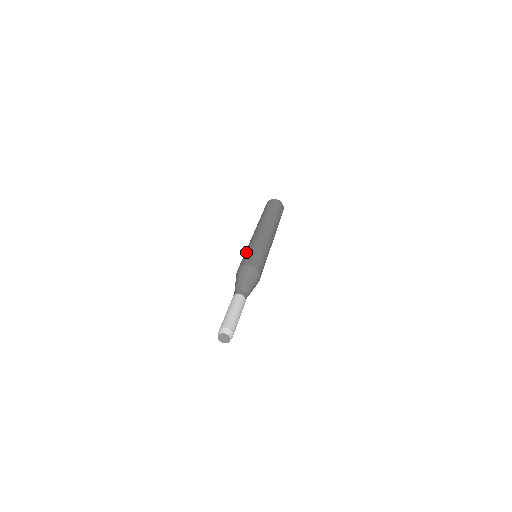
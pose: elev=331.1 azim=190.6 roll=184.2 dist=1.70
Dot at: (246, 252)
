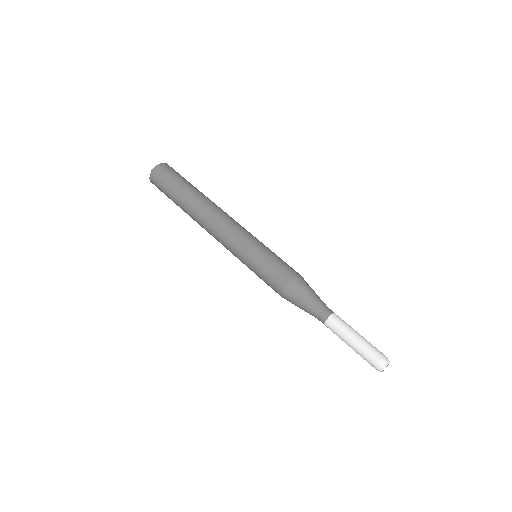
Dot at: (254, 268)
